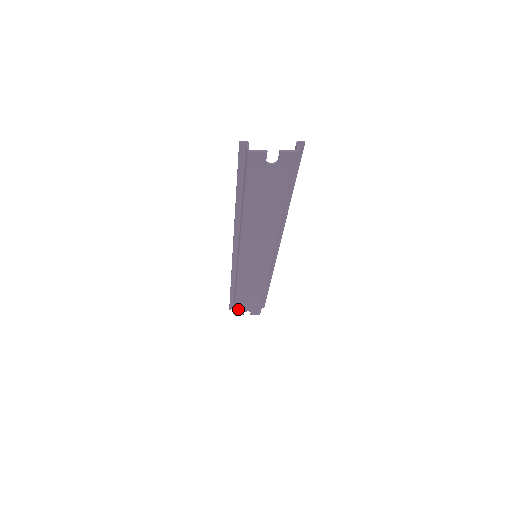
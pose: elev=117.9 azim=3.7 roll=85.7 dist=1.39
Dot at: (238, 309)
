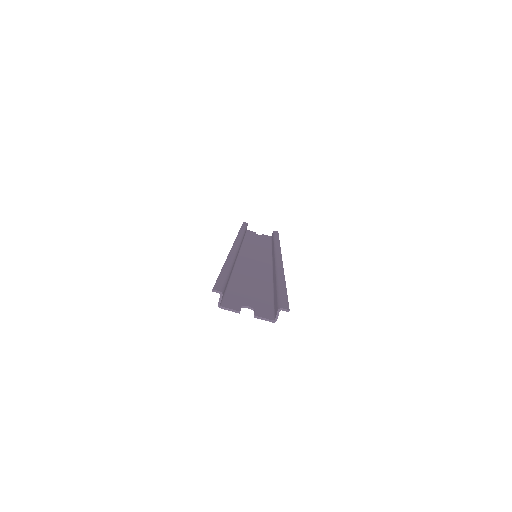
Dot at: (249, 233)
